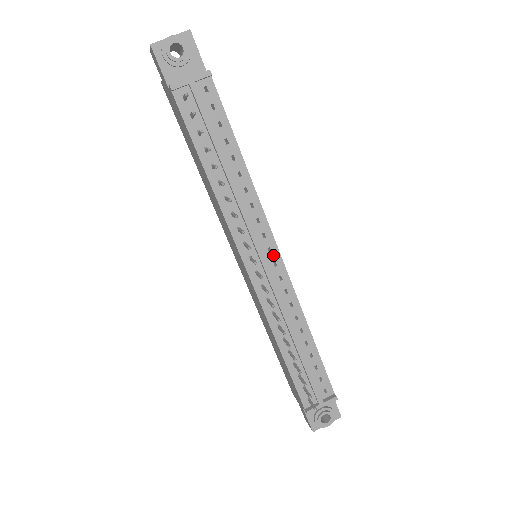
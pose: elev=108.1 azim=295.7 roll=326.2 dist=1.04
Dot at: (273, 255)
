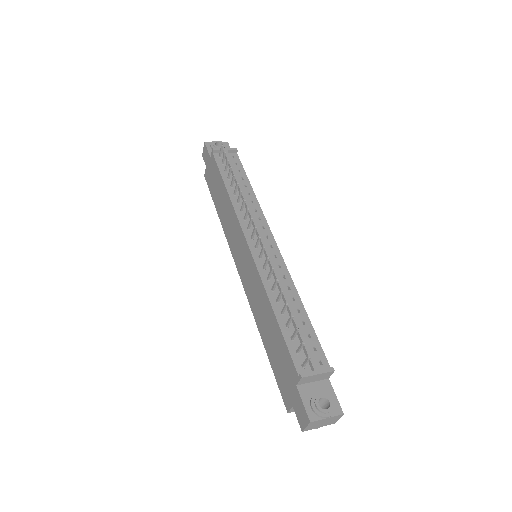
Dot at: (270, 241)
